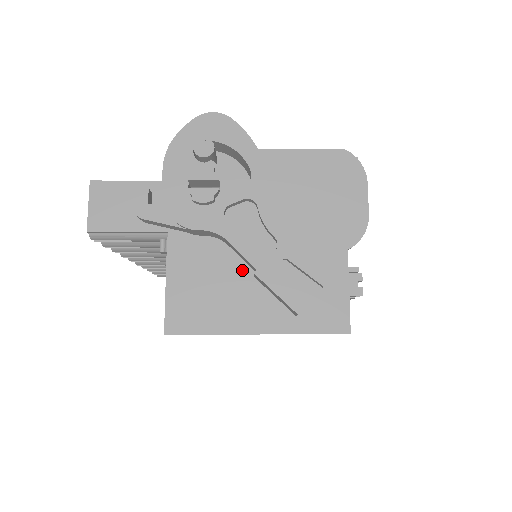
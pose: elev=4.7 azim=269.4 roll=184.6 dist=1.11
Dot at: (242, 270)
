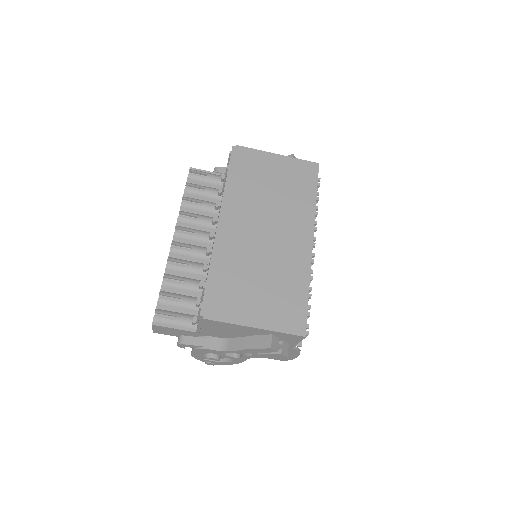
Dot at: occluded
